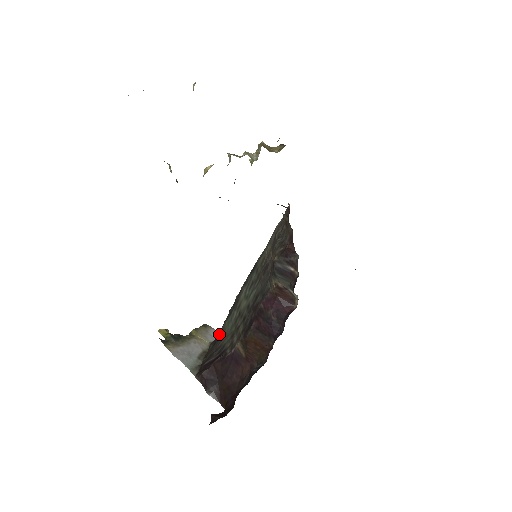
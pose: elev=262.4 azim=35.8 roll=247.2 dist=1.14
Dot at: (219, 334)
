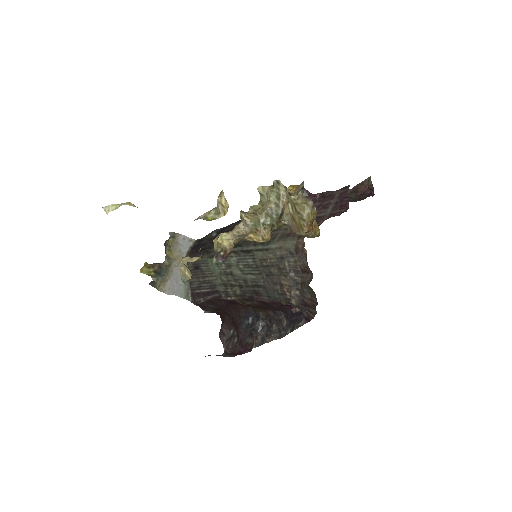
Dot at: (201, 263)
